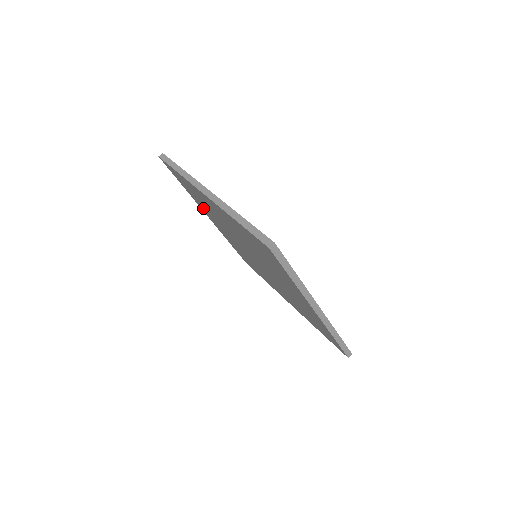
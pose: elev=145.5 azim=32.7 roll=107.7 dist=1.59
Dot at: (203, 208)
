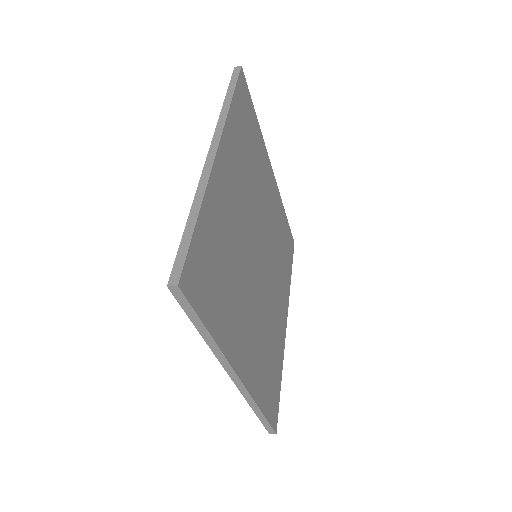
Dot at: occluded
